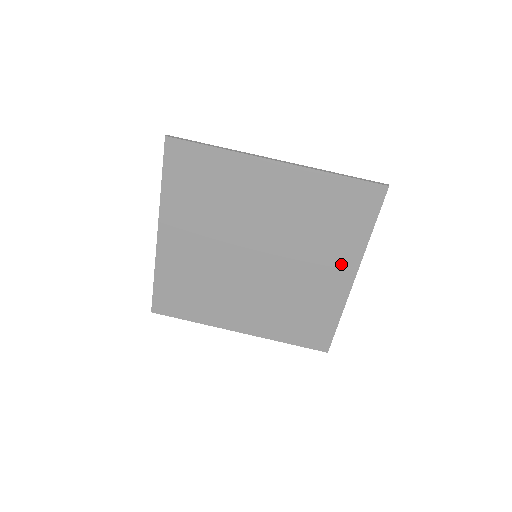
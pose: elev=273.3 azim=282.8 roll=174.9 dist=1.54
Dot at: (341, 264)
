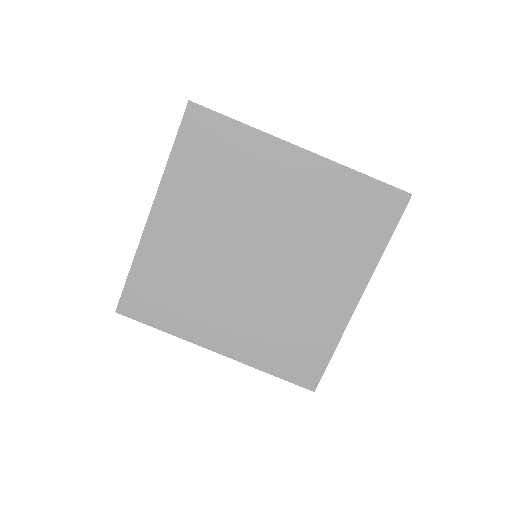
Dot at: (348, 278)
